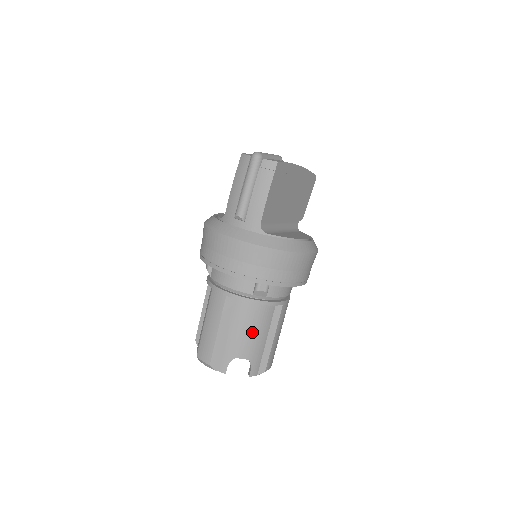
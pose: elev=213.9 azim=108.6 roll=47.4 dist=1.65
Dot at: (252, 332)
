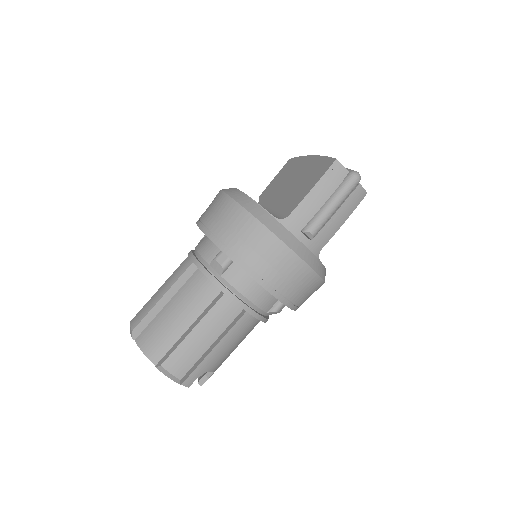
Dot at: (236, 346)
